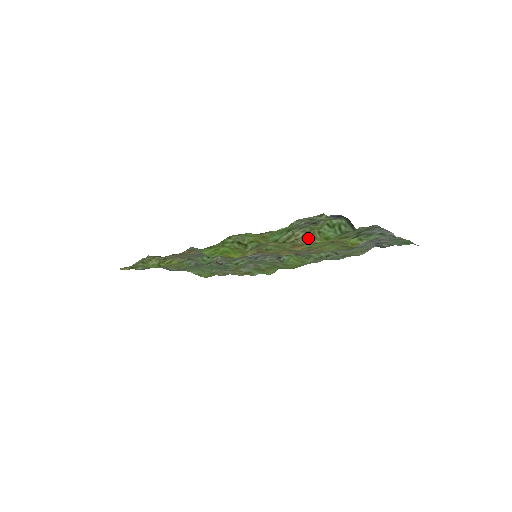
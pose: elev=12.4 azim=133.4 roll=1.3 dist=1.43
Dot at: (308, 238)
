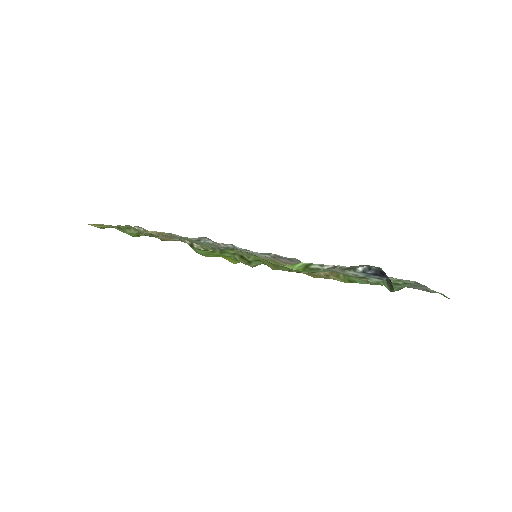
Dot at: (328, 273)
